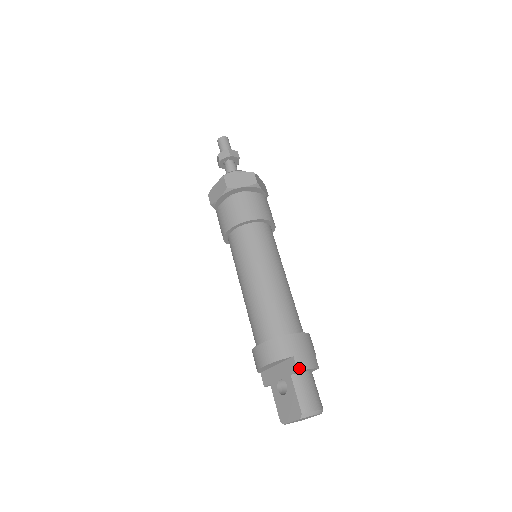
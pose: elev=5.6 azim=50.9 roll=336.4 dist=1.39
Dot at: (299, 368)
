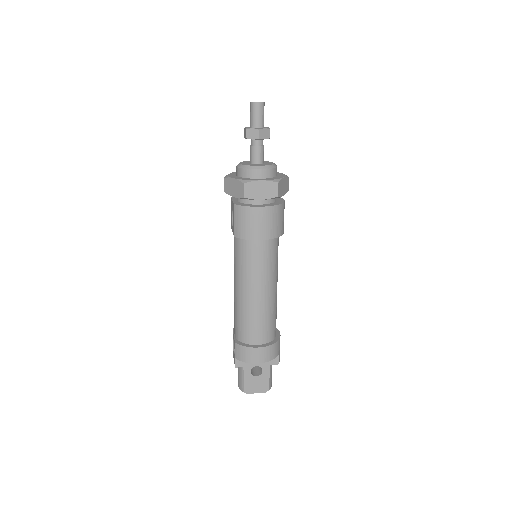
Dot at: occluded
